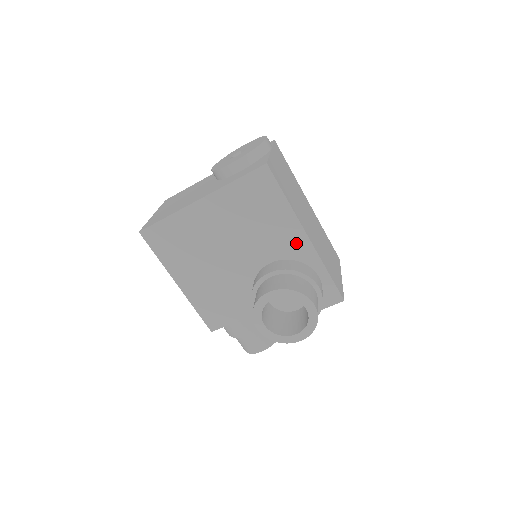
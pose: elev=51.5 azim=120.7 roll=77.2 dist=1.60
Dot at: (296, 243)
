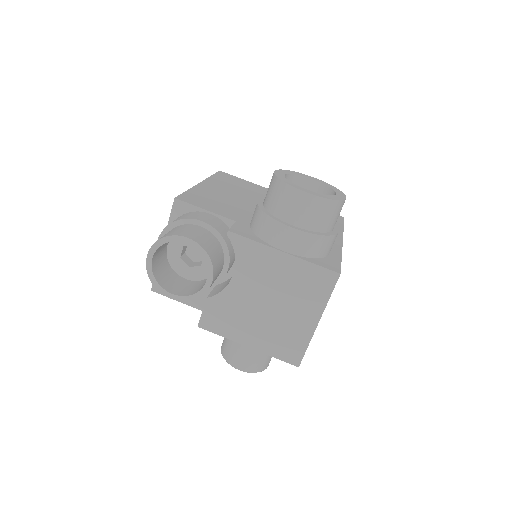
Dot at: occluded
